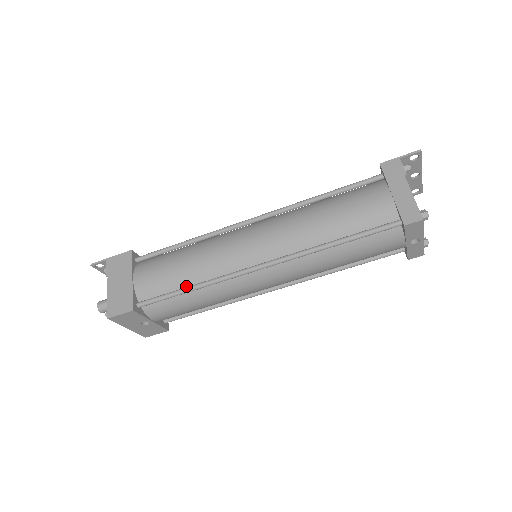
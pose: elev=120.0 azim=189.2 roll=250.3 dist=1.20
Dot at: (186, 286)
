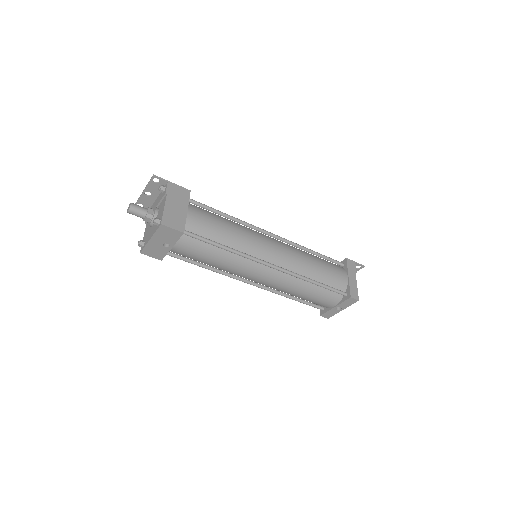
Dot at: (221, 243)
